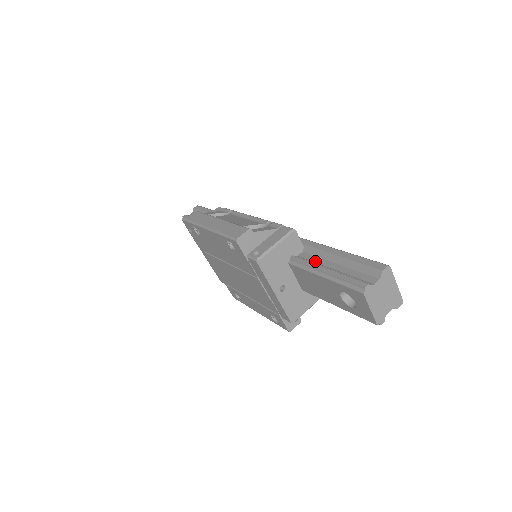
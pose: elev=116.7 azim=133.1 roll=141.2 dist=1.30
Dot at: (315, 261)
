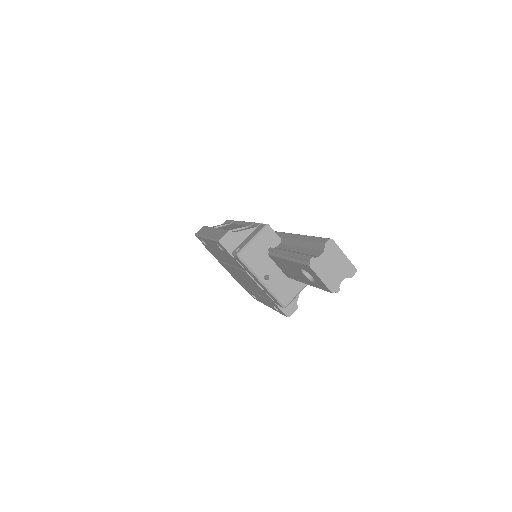
Dot at: (286, 248)
